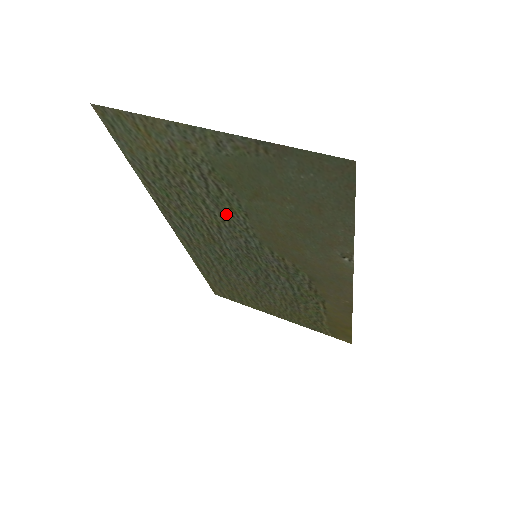
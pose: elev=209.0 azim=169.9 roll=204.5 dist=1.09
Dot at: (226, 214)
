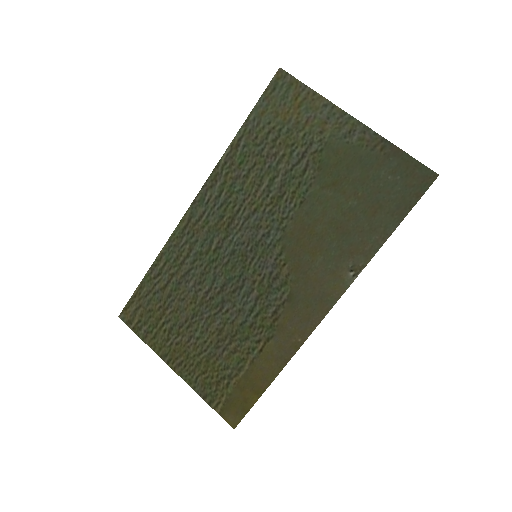
Dot at: (281, 197)
